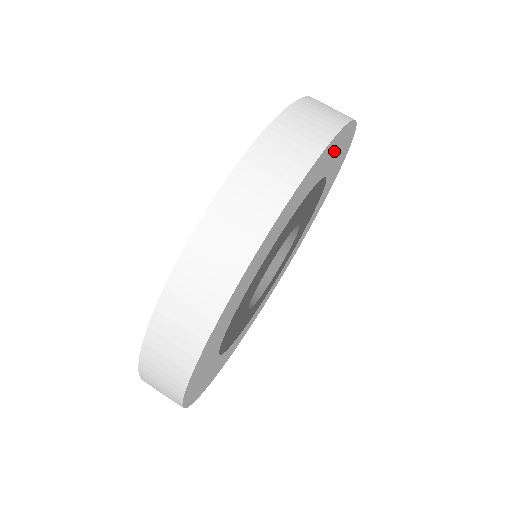
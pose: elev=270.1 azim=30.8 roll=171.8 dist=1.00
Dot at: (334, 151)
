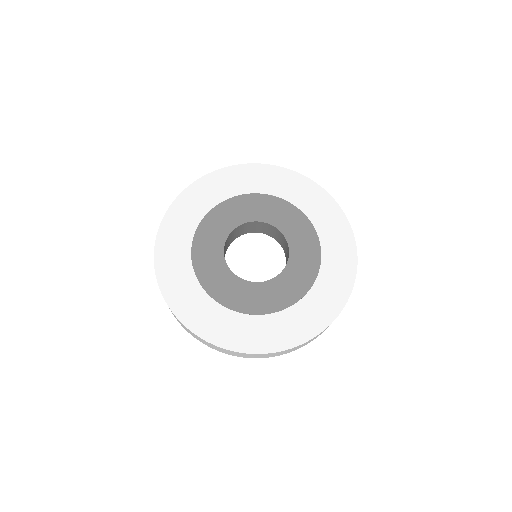
Dot at: (320, 206)
